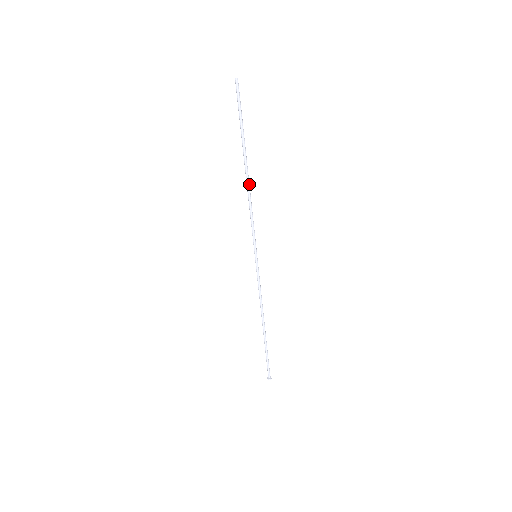
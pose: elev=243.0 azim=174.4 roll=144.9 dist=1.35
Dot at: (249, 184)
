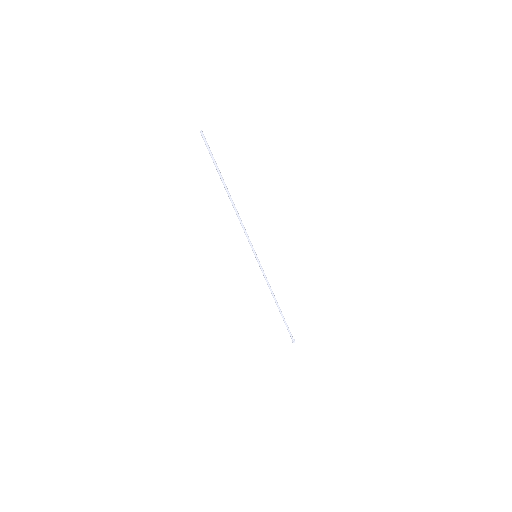
Dot at: (234, 206)
